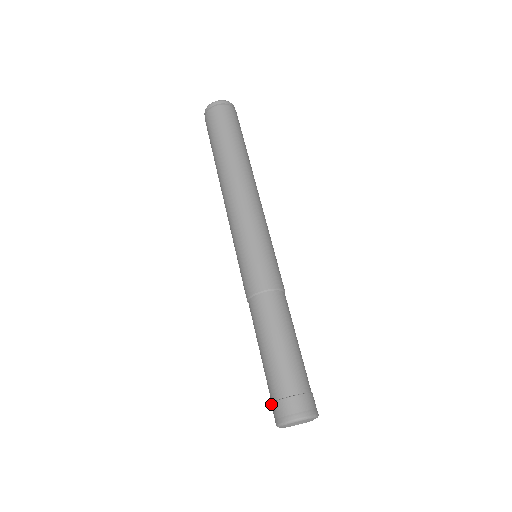
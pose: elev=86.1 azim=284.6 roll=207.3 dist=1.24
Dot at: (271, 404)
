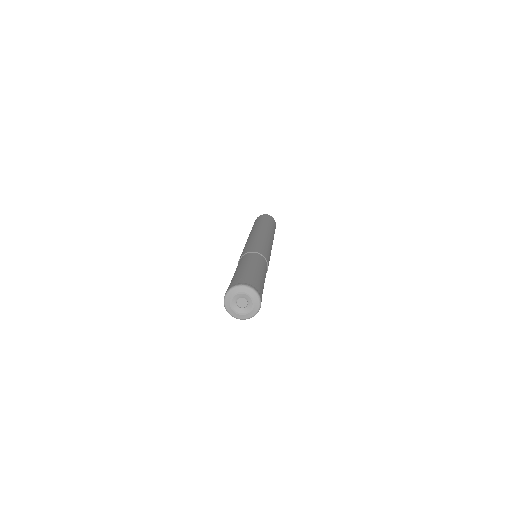
Dot at: occluded
